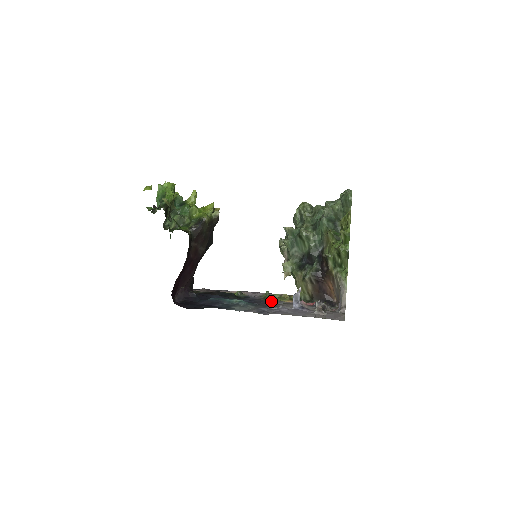
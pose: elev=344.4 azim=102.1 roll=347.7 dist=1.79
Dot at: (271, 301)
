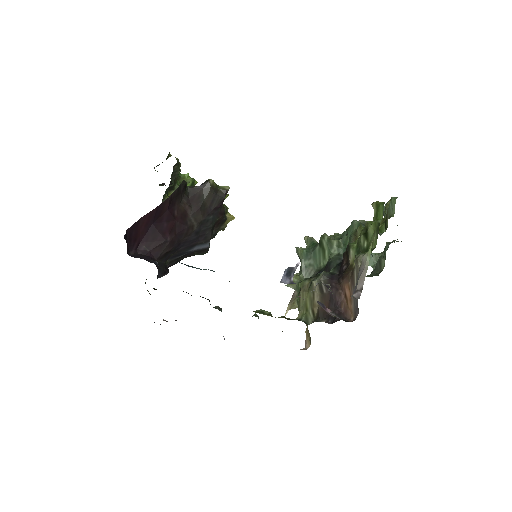
Dot at: occluded
